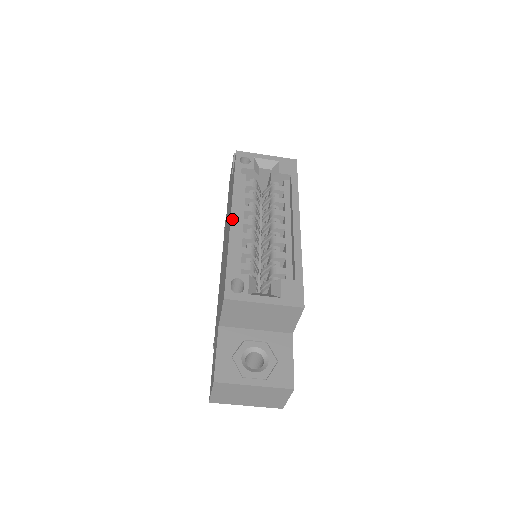
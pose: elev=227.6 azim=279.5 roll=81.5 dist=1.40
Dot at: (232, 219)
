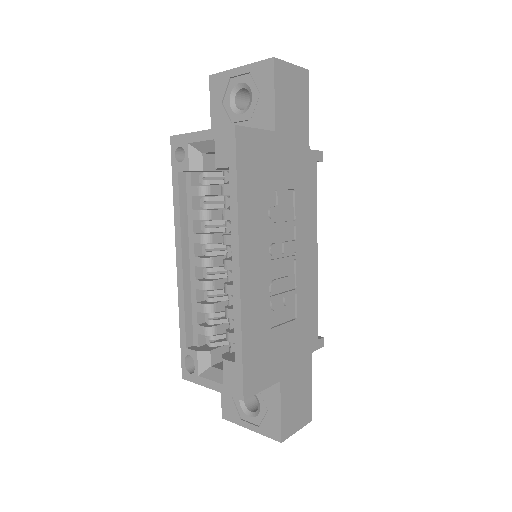
Dot at: (178, 270)
